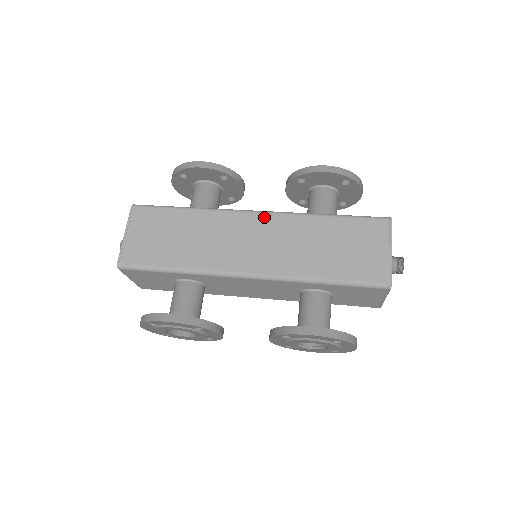
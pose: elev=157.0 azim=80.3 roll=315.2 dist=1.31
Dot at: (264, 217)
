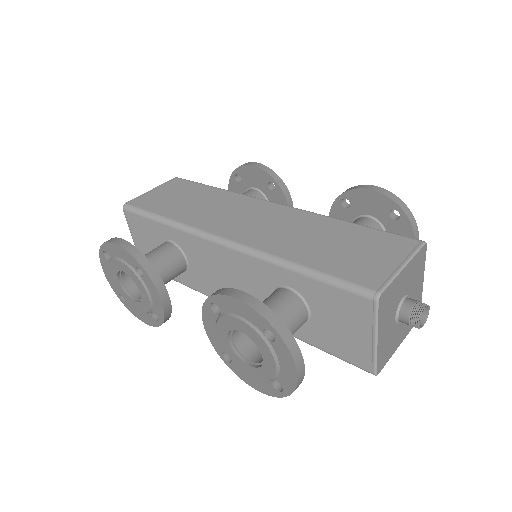
Dot at: (280, 207)
